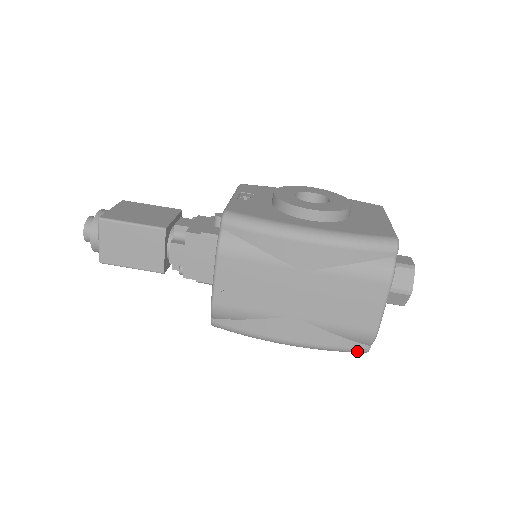
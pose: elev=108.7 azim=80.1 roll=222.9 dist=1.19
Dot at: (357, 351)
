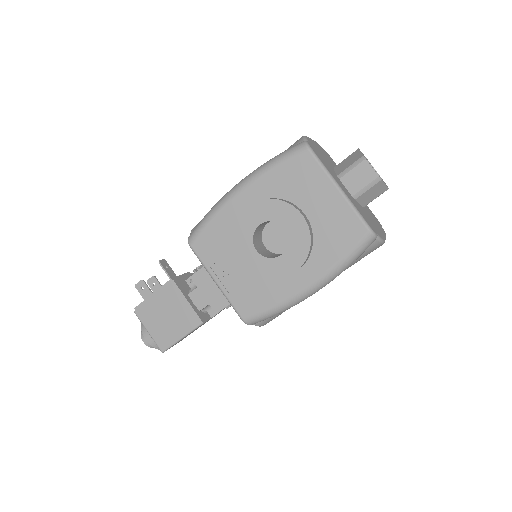
Dot at: occluded
